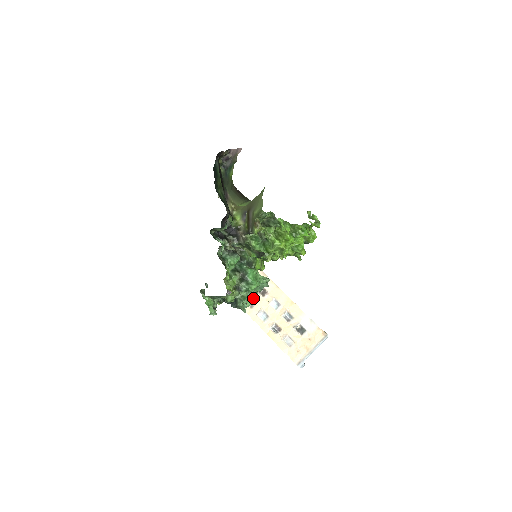
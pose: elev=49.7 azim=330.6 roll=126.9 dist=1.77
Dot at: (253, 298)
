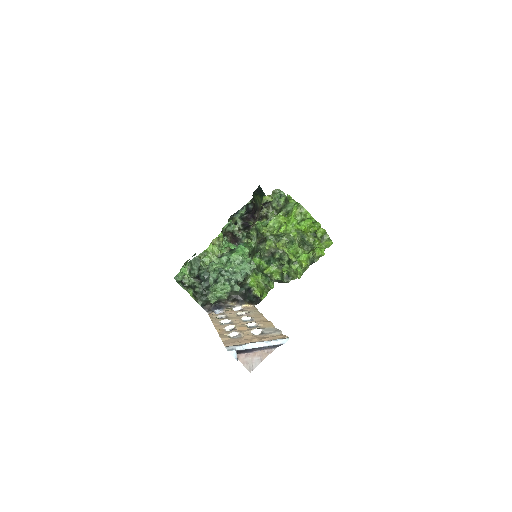
Dot at: (229, 316)
